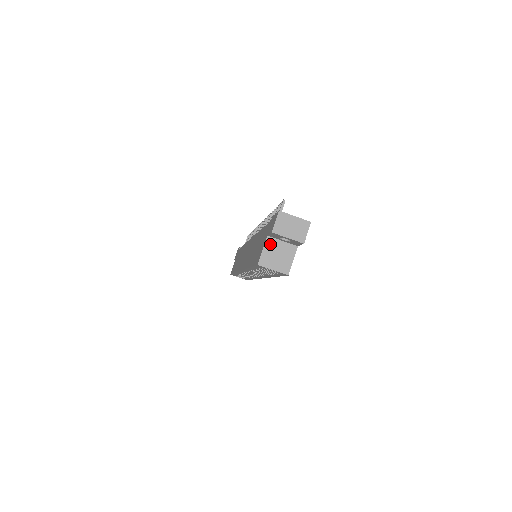
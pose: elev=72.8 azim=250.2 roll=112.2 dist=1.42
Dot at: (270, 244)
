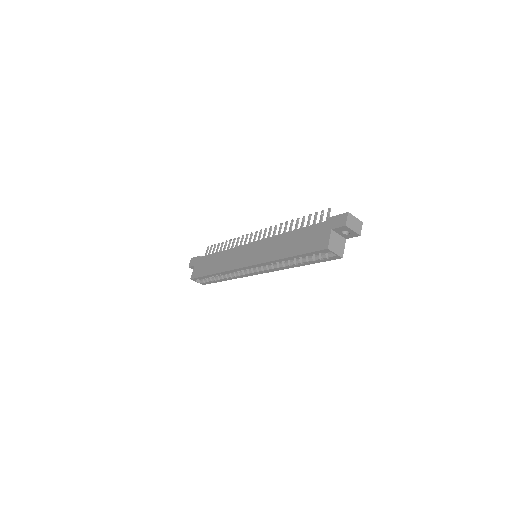
Dot at: (333, 235)
